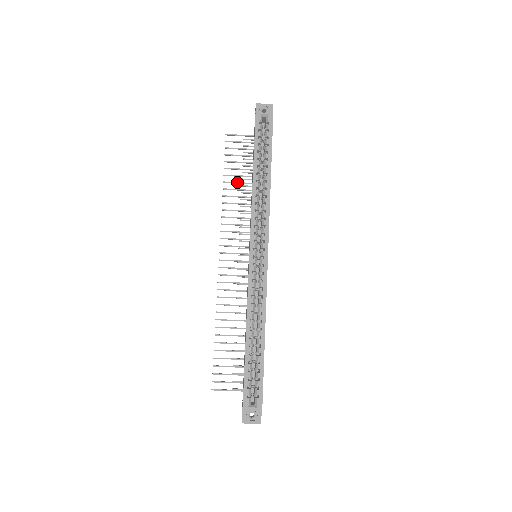
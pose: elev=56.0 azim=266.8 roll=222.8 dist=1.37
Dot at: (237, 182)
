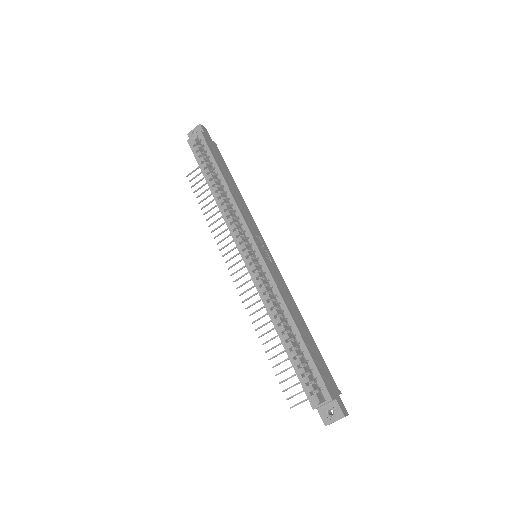
Dot at: (214, 206)
